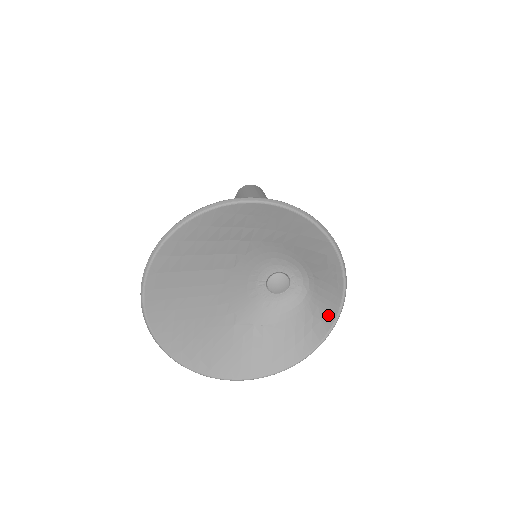
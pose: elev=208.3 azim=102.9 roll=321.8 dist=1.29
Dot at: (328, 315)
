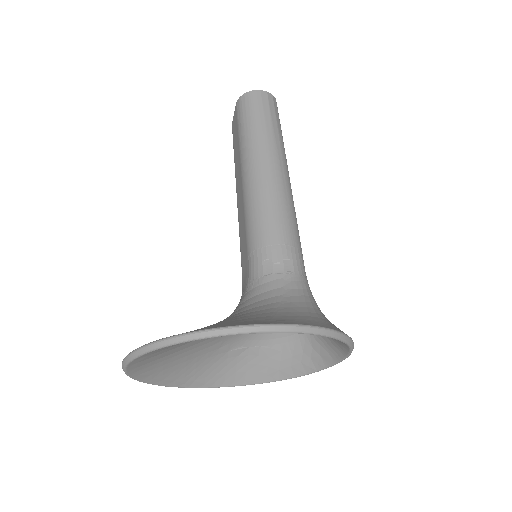
Dot at: (328, 357)
